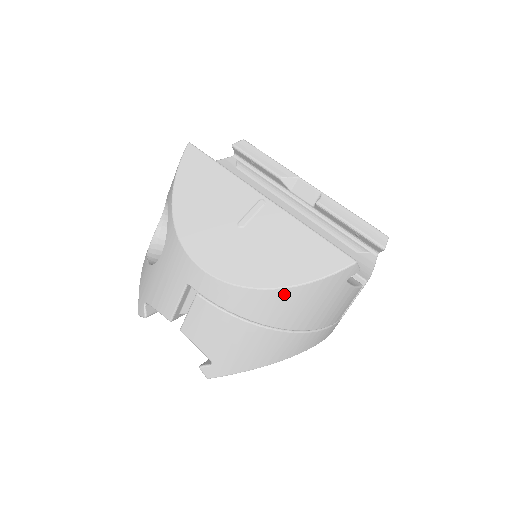
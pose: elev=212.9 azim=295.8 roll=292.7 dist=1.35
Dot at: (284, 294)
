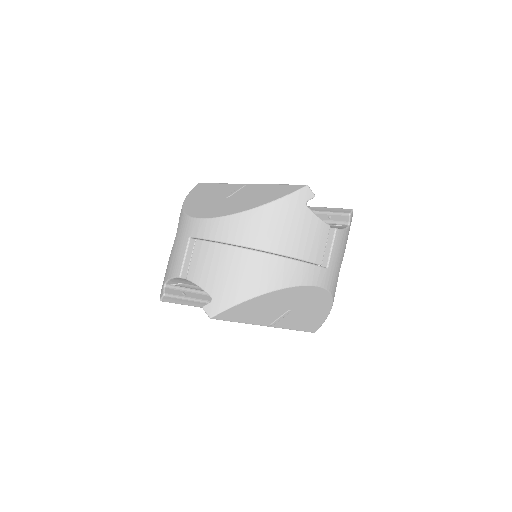
Dot at: (256, 214)
